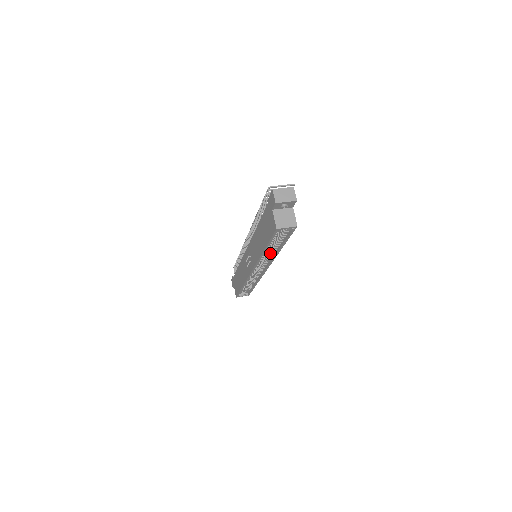
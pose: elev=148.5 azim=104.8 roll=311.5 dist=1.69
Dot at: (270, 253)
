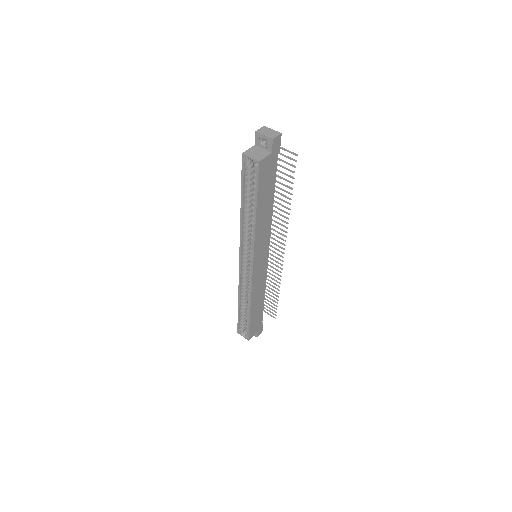
Dot at: (252, 228)
